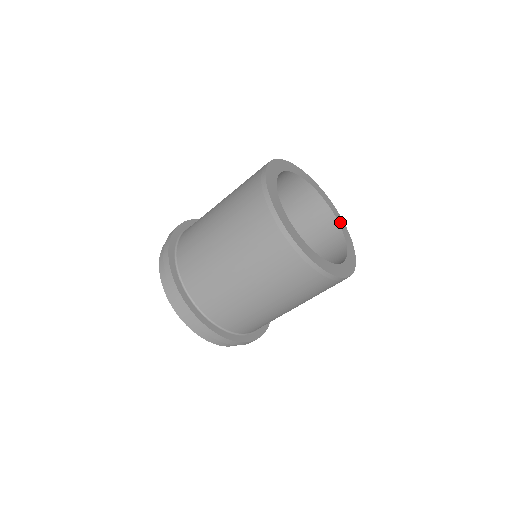
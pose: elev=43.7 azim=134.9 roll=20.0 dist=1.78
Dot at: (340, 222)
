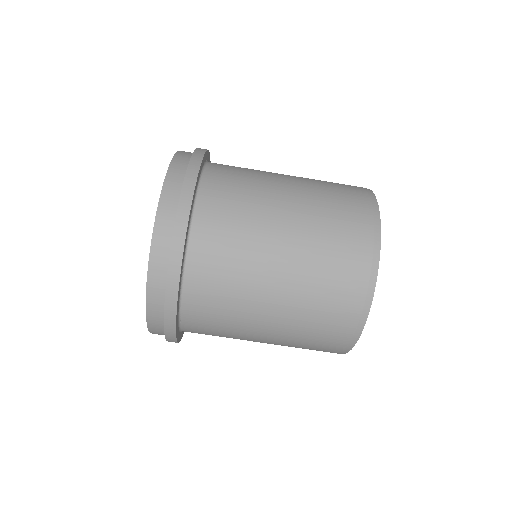
Dot at: occluded
